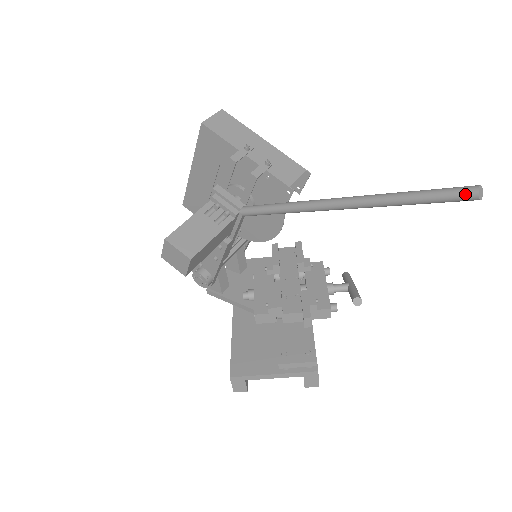
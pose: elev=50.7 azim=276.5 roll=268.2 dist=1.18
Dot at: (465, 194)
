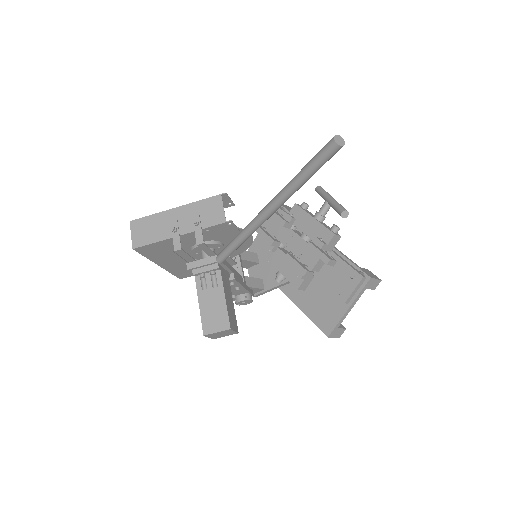
Dot at: (332, 152)
